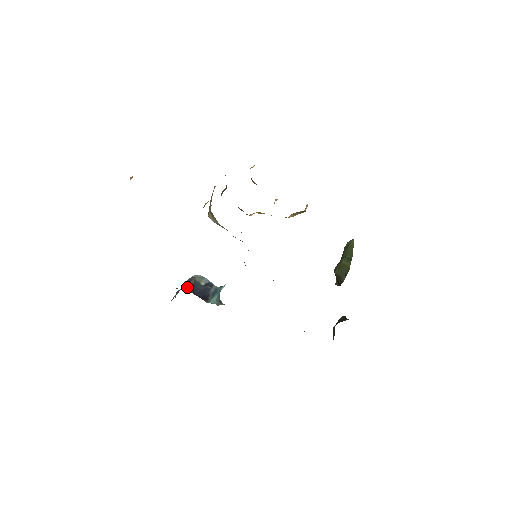
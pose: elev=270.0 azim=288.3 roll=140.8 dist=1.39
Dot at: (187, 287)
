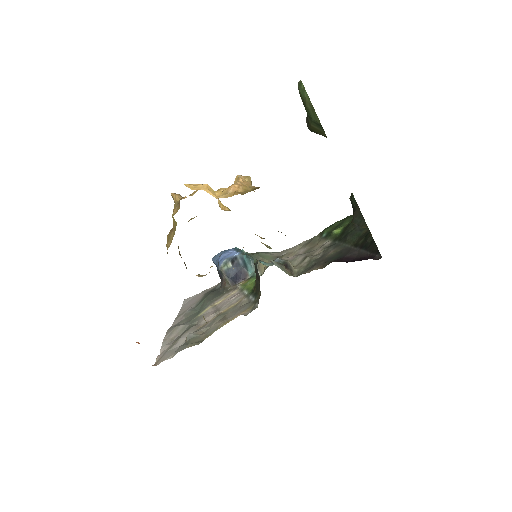
Dot at: (227, 284)
